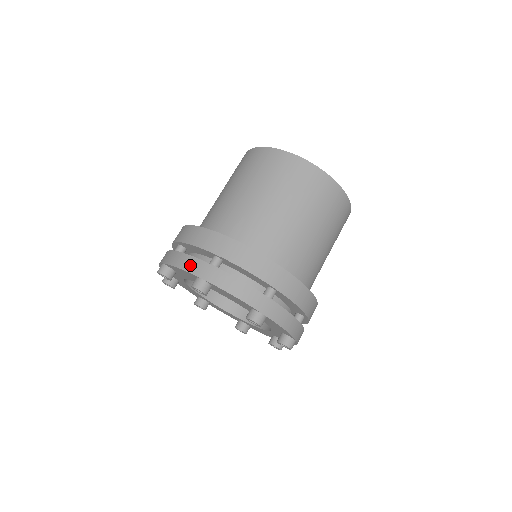
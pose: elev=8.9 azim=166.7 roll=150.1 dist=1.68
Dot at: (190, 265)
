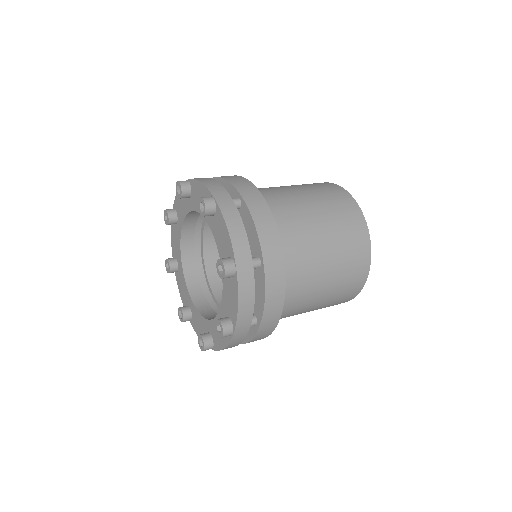
Dot at: occluded
